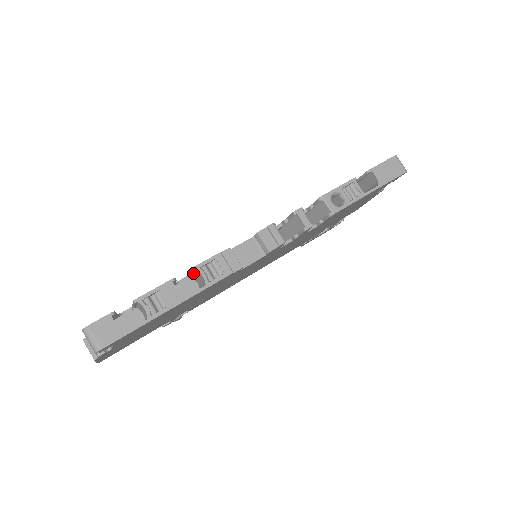
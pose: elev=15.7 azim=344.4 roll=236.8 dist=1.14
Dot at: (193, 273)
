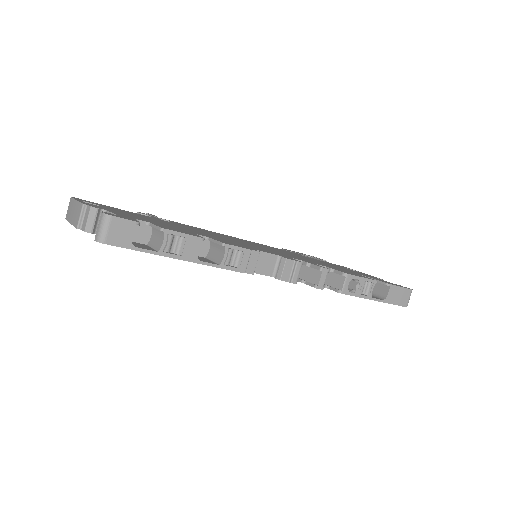
Dot at: (217, 243)
